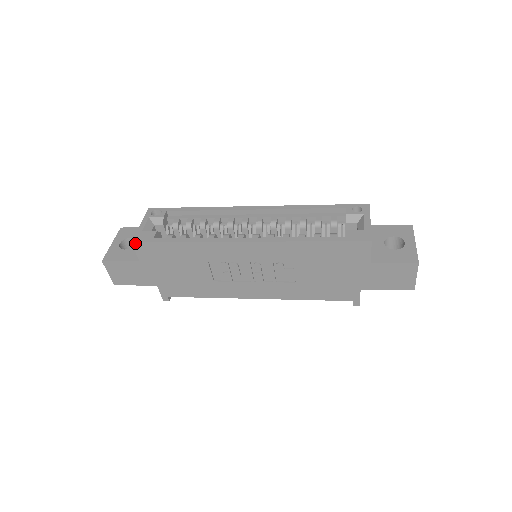
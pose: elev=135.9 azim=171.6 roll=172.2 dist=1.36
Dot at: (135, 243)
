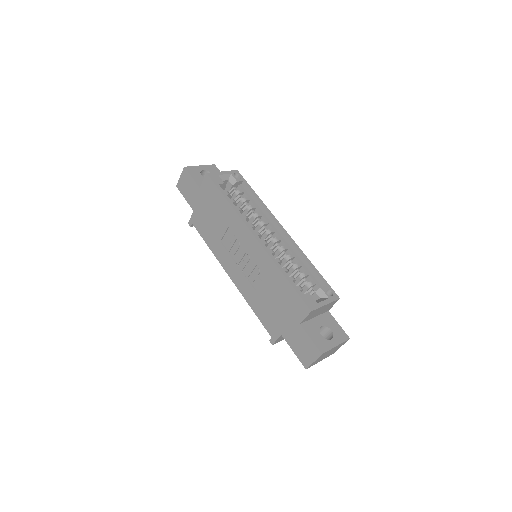
Dot at: (208, 176)
